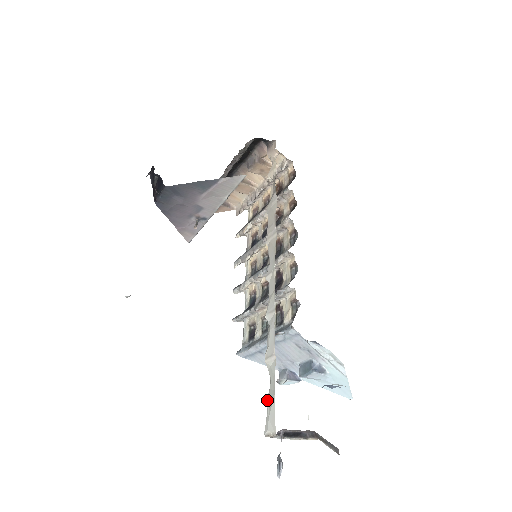
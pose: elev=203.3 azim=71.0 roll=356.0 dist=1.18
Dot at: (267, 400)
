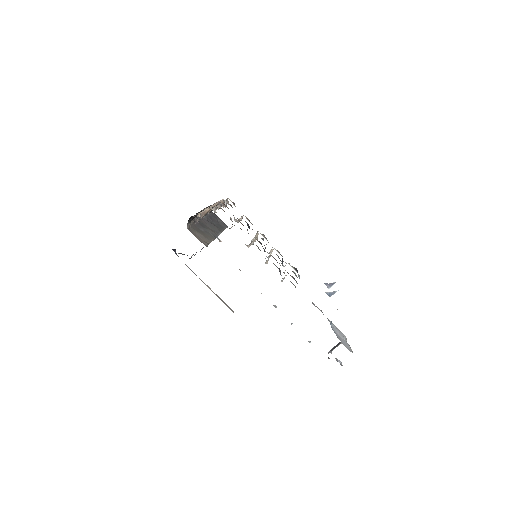
Dot at: occluded
